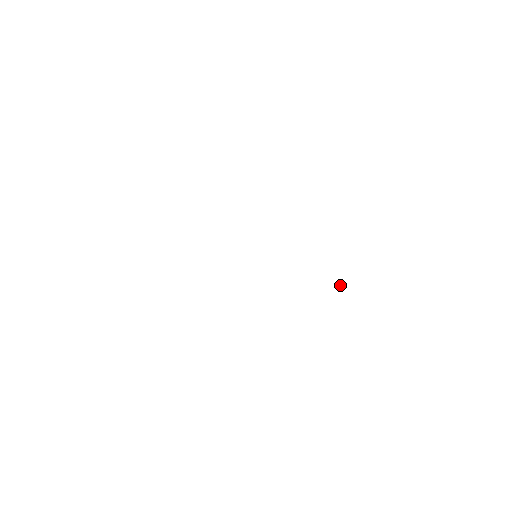
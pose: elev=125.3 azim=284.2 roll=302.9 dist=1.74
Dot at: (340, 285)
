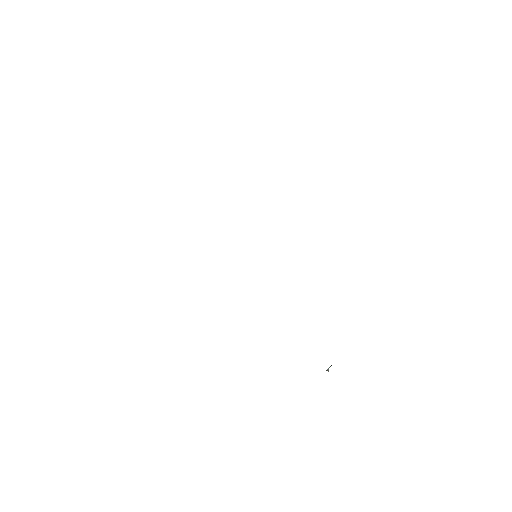
Dot at: occluded
